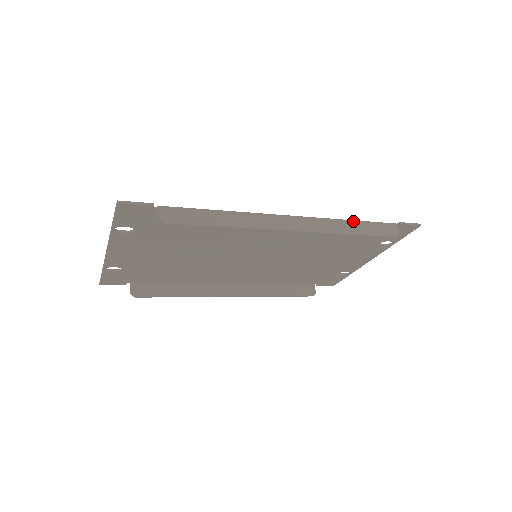
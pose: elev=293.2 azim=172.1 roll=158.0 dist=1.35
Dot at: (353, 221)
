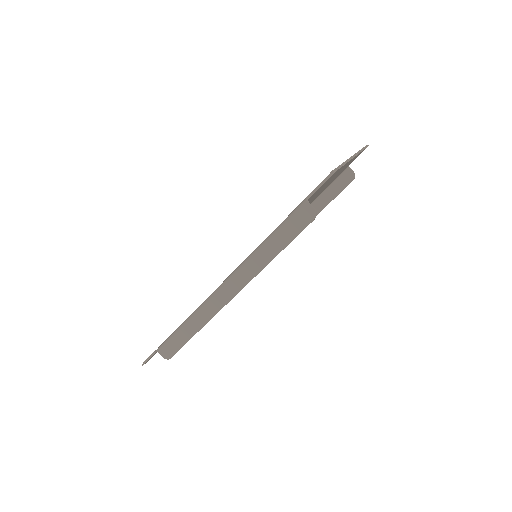
Dot at: (266, 243)
